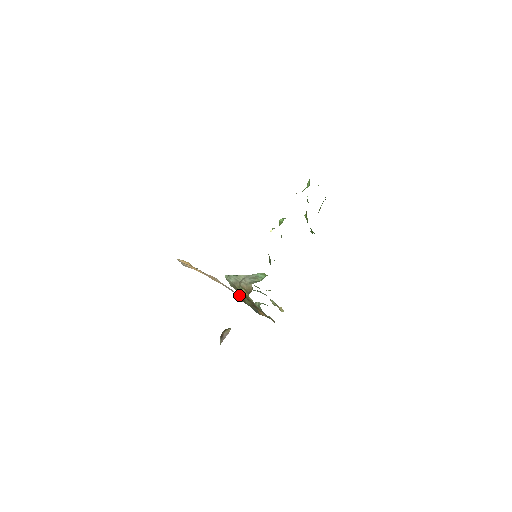
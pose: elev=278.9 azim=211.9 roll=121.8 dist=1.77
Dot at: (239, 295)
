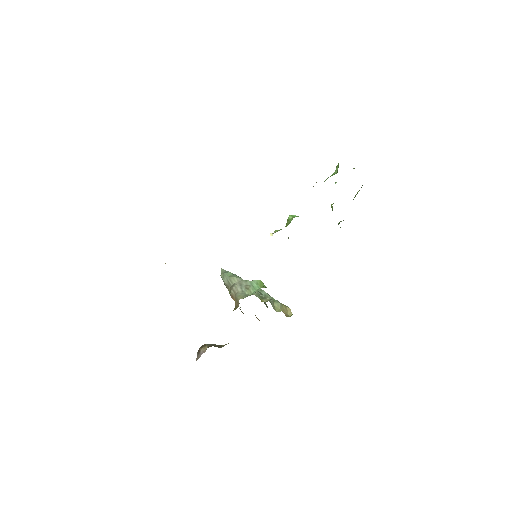
Dot at: occluded
